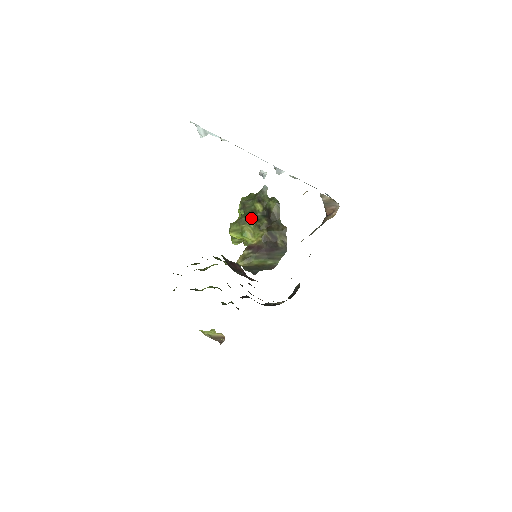
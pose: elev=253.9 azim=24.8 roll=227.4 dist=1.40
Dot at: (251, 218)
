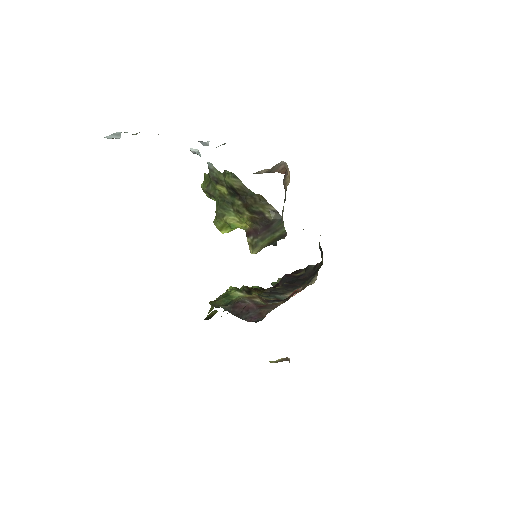
Dot at: (224, 206)
